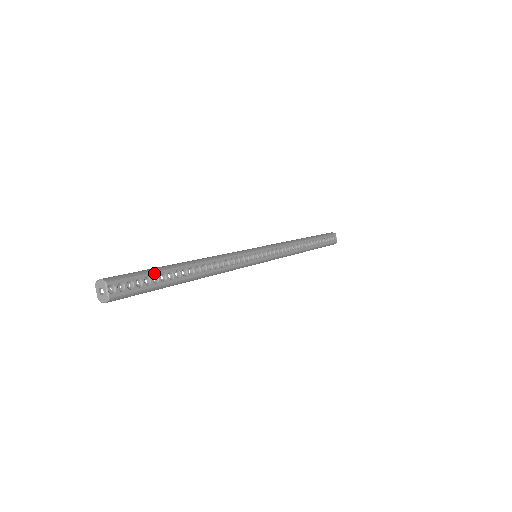
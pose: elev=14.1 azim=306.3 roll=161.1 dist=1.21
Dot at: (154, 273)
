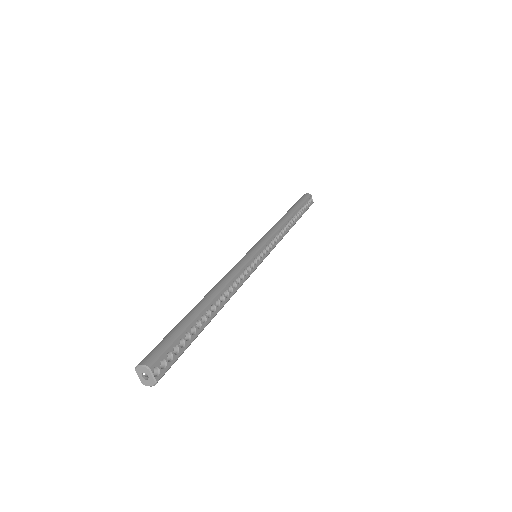
Dot at: (185, 331)
